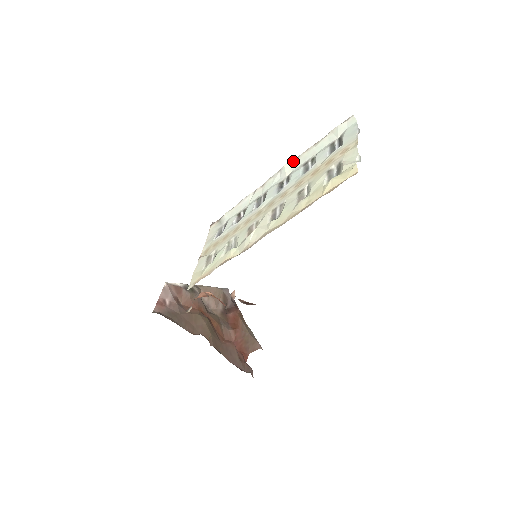
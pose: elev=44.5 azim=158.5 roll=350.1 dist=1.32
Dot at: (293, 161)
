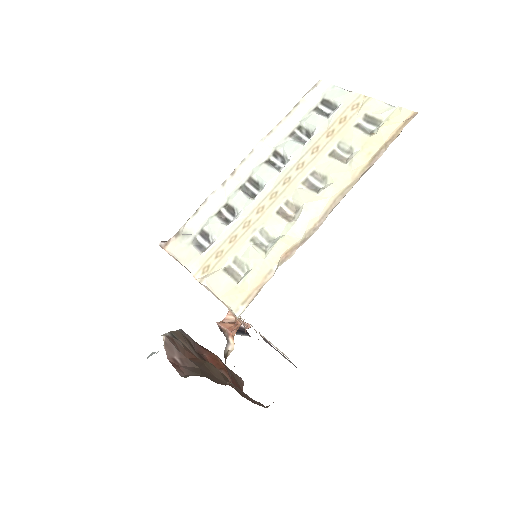
Dot at: (267, 137)
